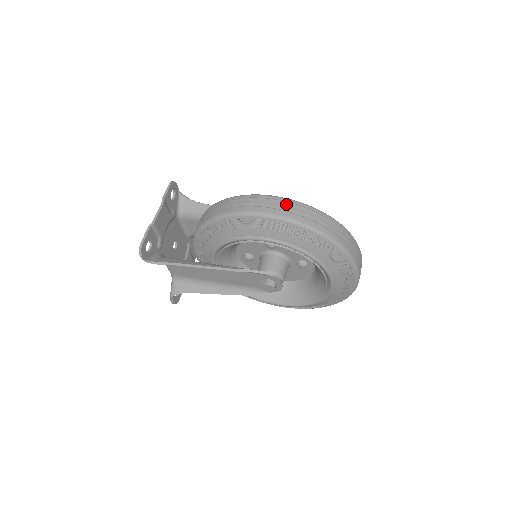
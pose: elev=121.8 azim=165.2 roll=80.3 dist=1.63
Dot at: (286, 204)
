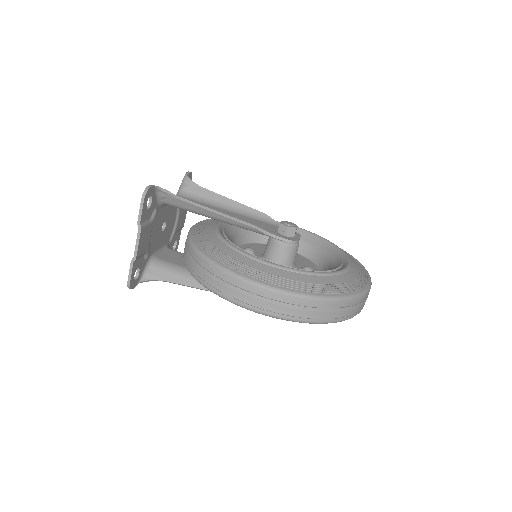
Dot at: (286, 301)
